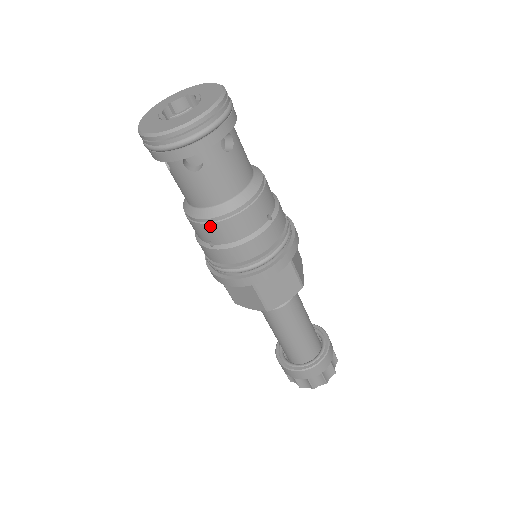
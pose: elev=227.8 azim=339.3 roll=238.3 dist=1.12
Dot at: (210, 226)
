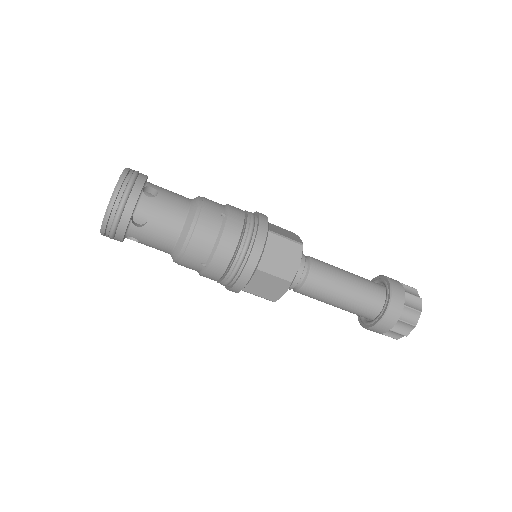
Dot at: (188, 251)
